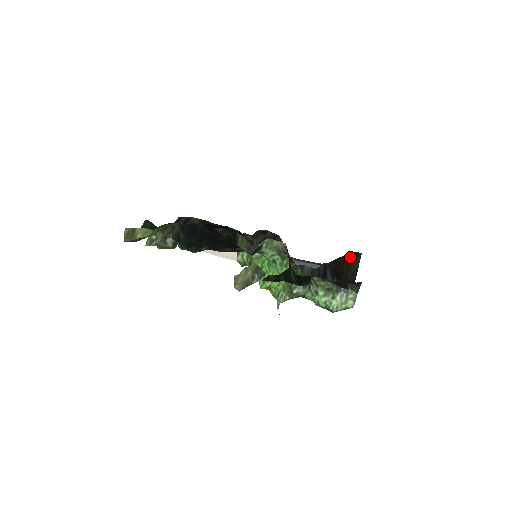
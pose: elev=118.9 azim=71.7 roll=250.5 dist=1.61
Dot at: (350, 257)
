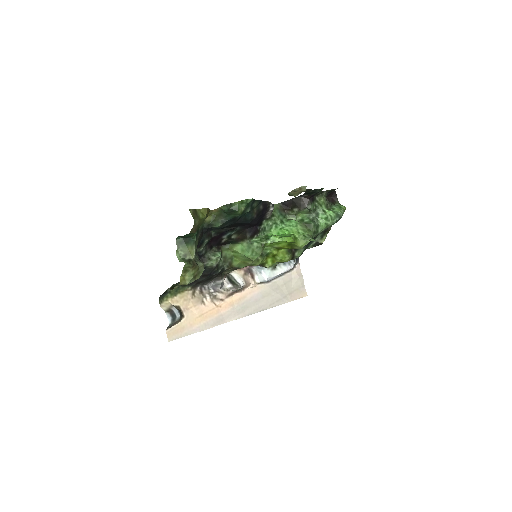
Dot at: occluded
